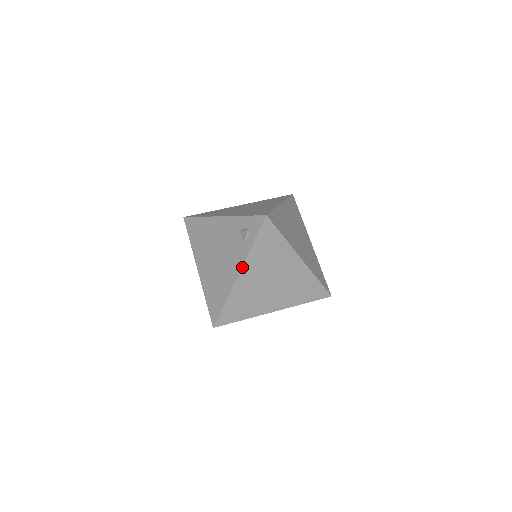
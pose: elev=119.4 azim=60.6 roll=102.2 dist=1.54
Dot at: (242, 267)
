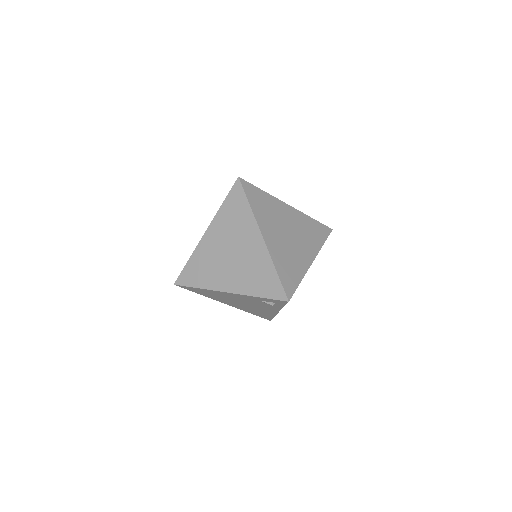
Dot at: occluded
